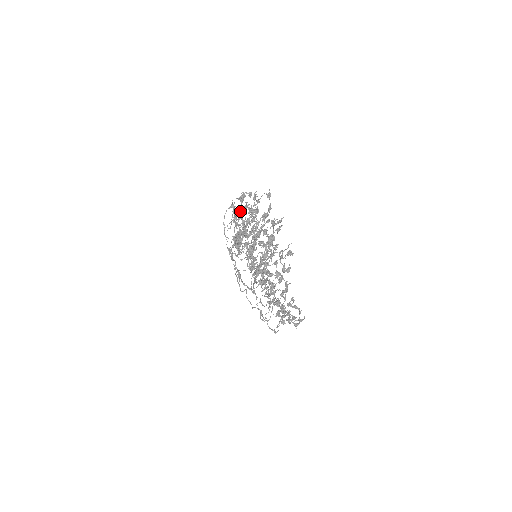
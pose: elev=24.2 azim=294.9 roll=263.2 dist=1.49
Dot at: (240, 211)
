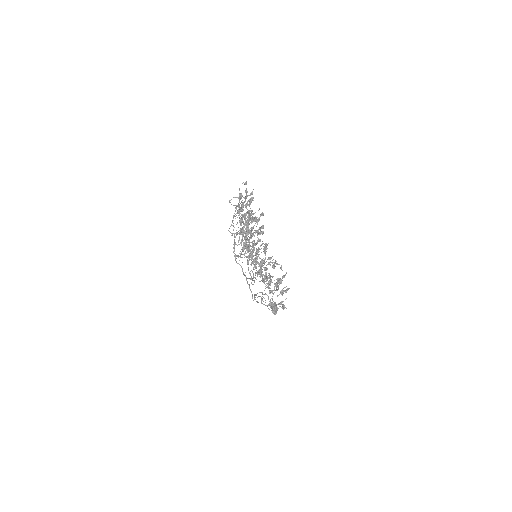
Dot at: occluded
